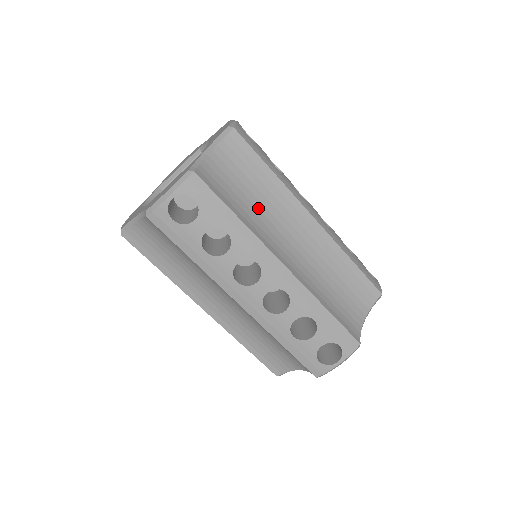
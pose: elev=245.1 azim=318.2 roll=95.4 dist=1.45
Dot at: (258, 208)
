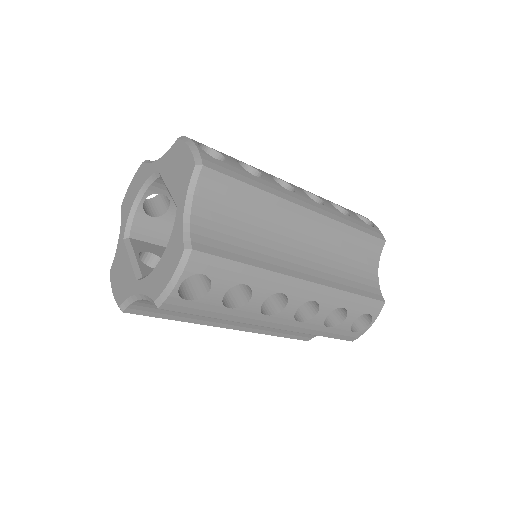
Dot at: occluded
